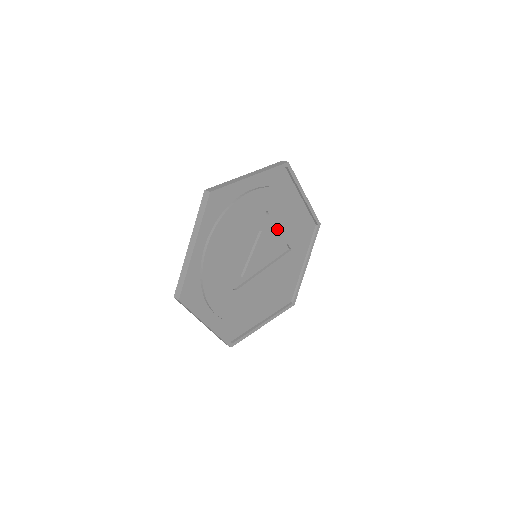
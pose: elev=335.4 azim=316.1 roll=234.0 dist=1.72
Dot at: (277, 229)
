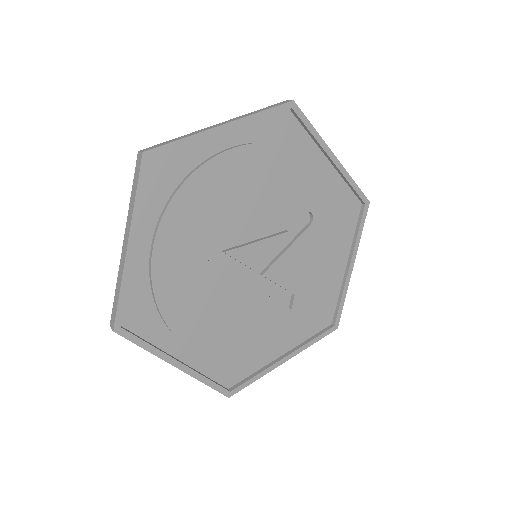
Dot at: (302, 257)
